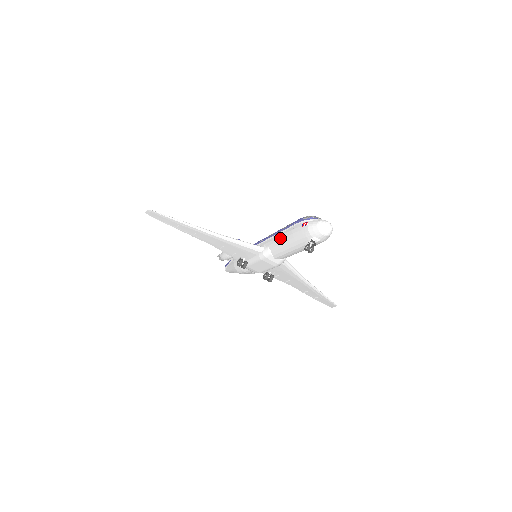
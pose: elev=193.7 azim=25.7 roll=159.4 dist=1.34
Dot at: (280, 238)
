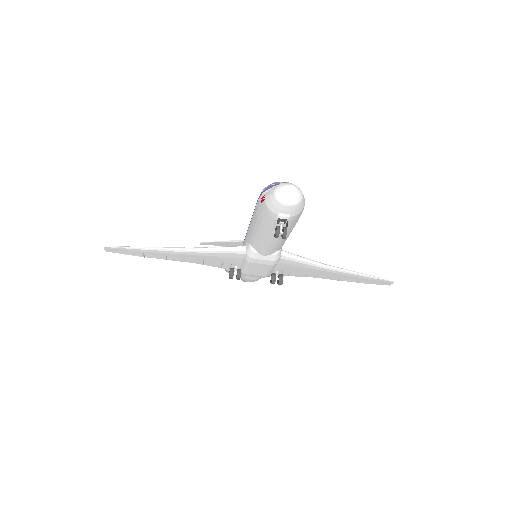
Dot at: (252, 228)
